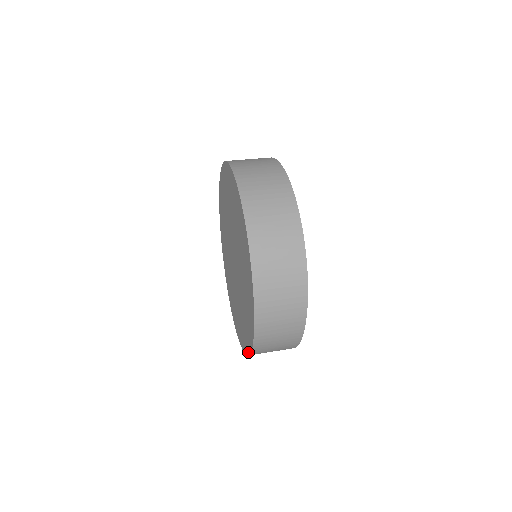
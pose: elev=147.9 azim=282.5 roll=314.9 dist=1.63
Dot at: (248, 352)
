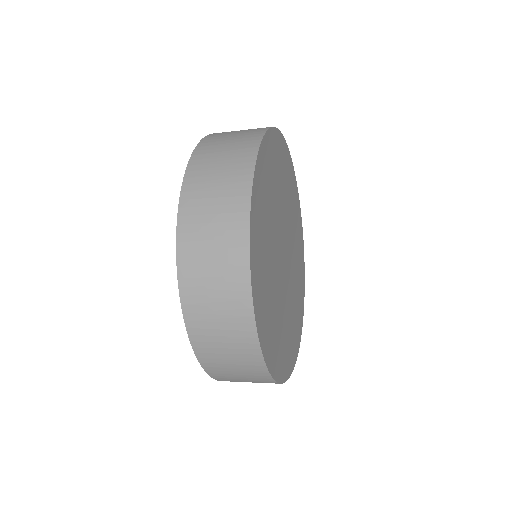
Dot at: (192, 343)
